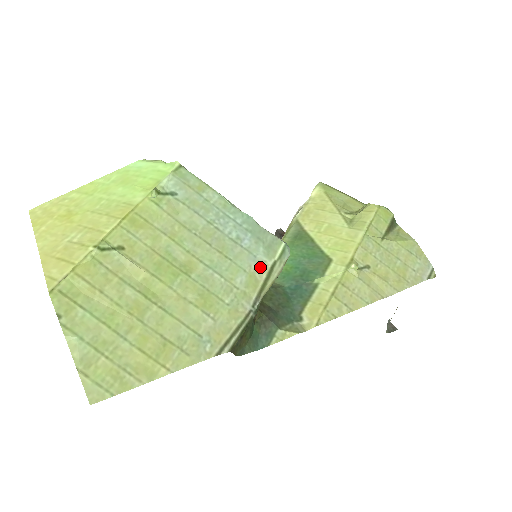
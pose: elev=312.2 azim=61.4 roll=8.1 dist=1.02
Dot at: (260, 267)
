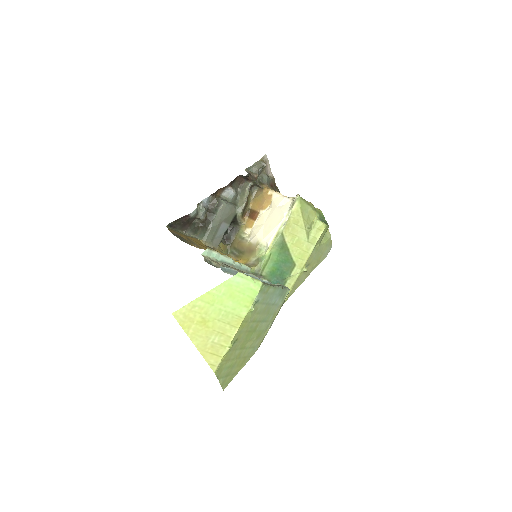
Dot at: (278, 308)
